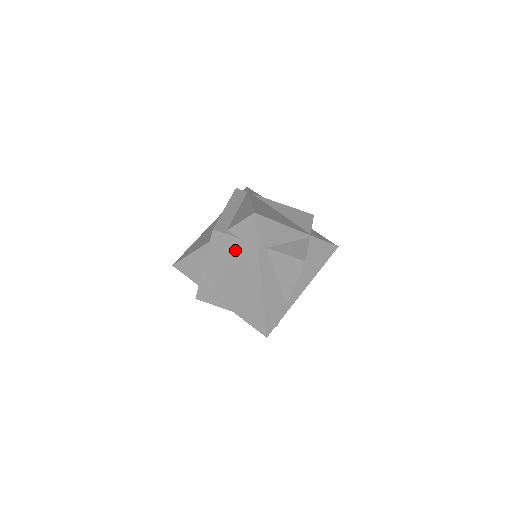
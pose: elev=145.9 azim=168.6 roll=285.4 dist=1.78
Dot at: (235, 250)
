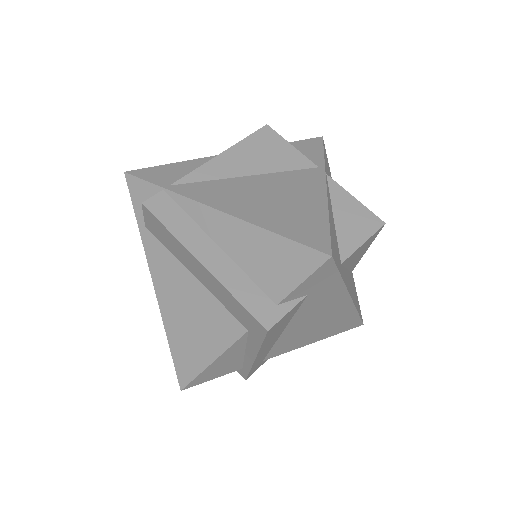
Dot at: (299, 309)
